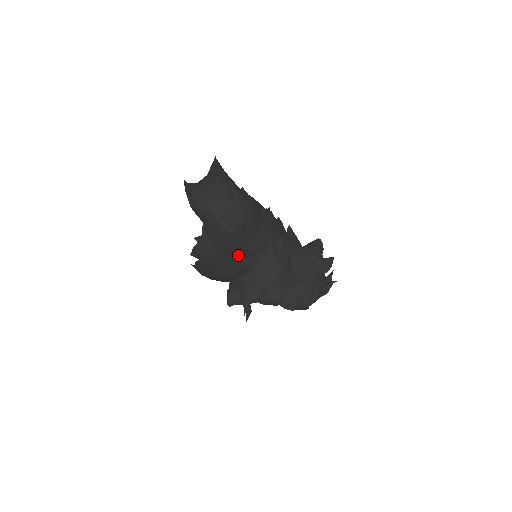
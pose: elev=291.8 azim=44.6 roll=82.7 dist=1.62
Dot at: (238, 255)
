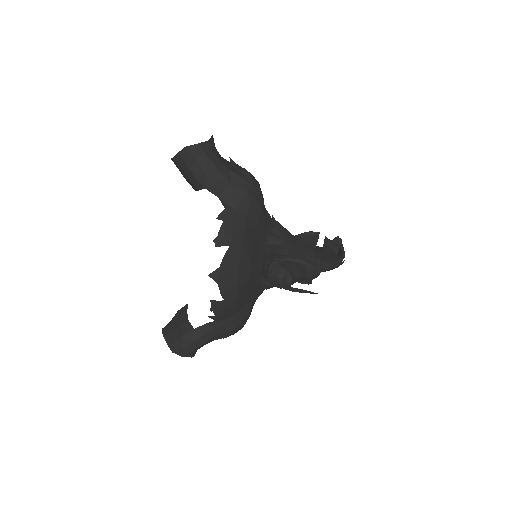
Dot at: (261, 231)
